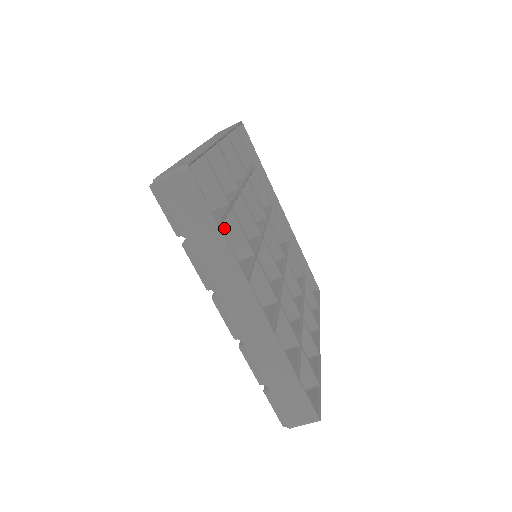
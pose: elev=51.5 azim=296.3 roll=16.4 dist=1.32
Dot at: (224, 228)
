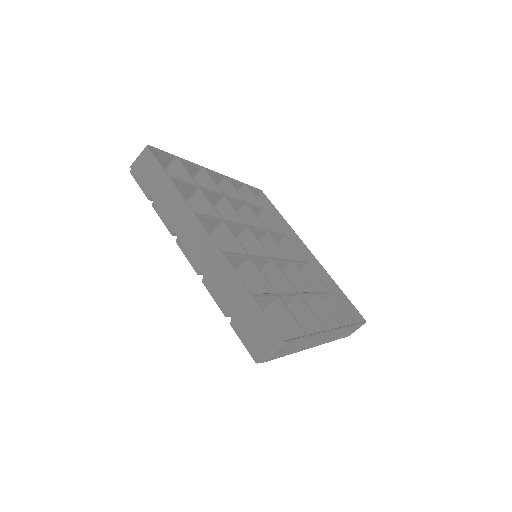
Dot at: (197, 205)
